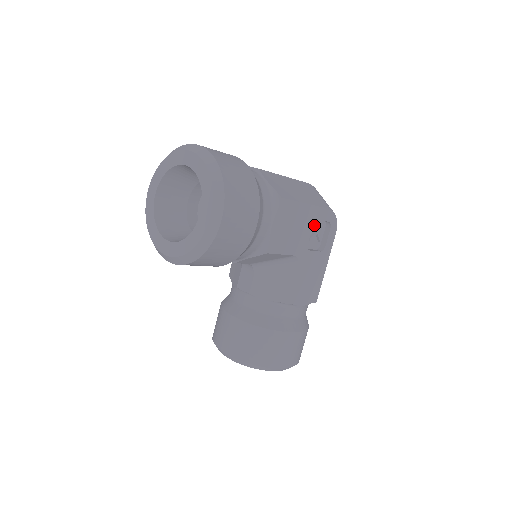
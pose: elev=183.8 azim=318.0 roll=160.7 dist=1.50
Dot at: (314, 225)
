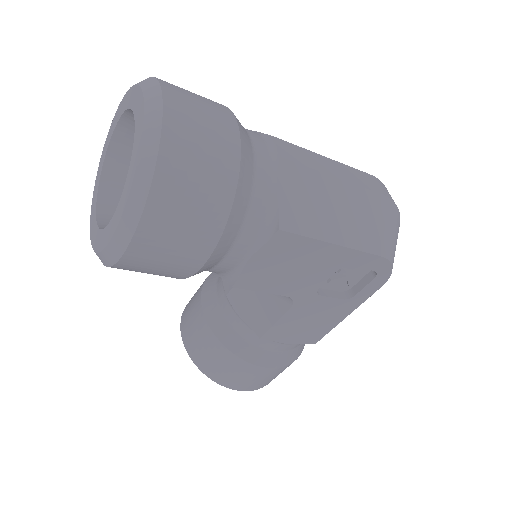
Dot at: occluded
